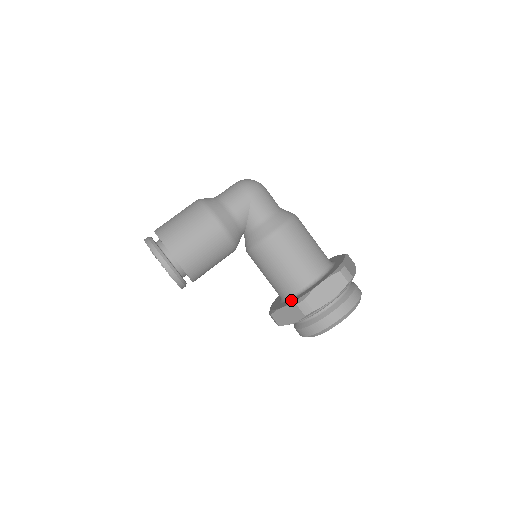
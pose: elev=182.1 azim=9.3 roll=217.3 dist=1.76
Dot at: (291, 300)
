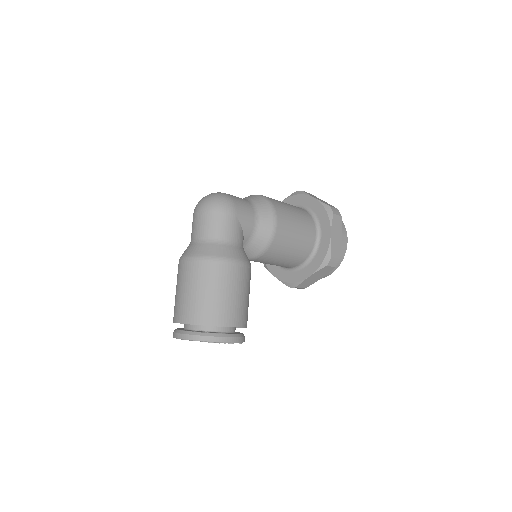
Dot at: (312, 265)
